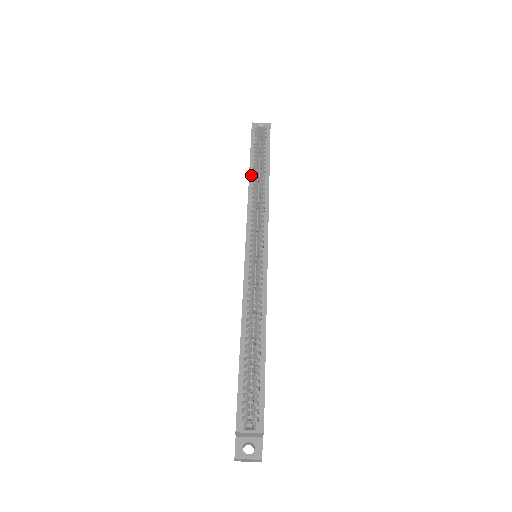
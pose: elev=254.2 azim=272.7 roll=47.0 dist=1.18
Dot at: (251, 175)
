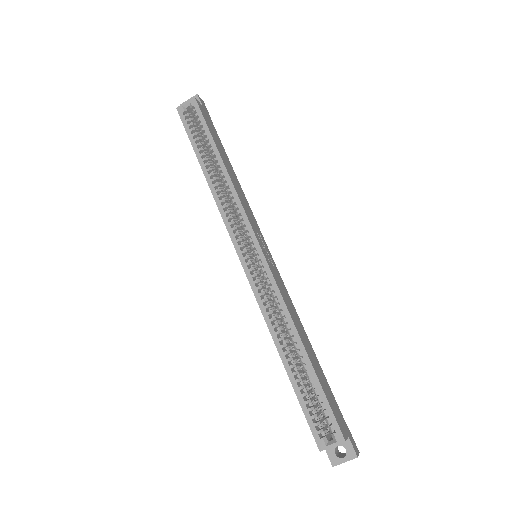
Dot at: (206, 173)
